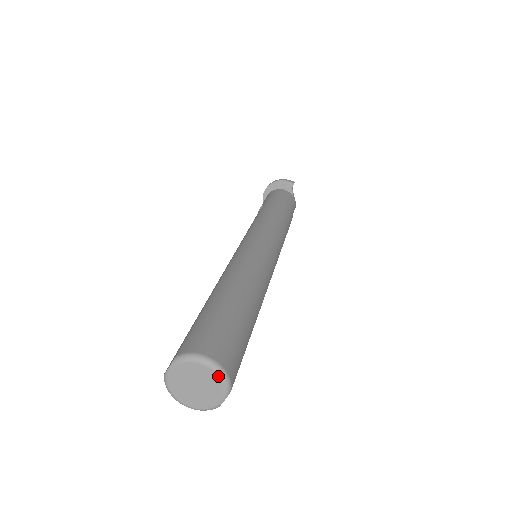
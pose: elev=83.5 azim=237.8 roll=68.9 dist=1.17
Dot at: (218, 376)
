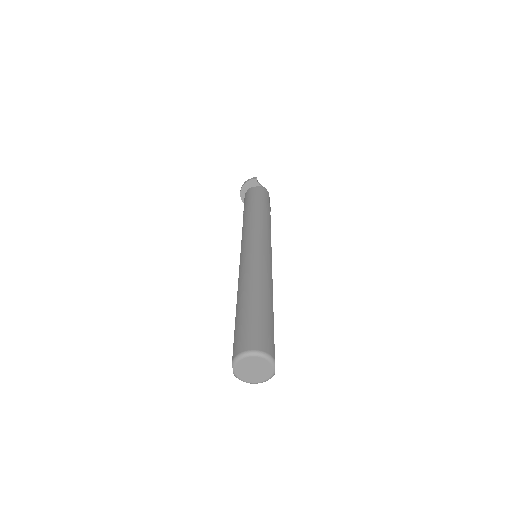
Dot at: (261, 358)
